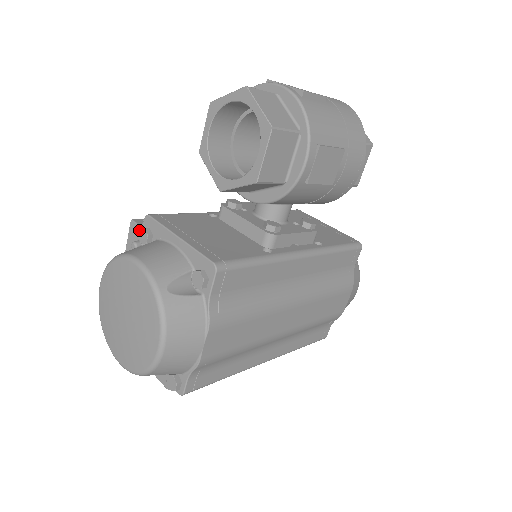
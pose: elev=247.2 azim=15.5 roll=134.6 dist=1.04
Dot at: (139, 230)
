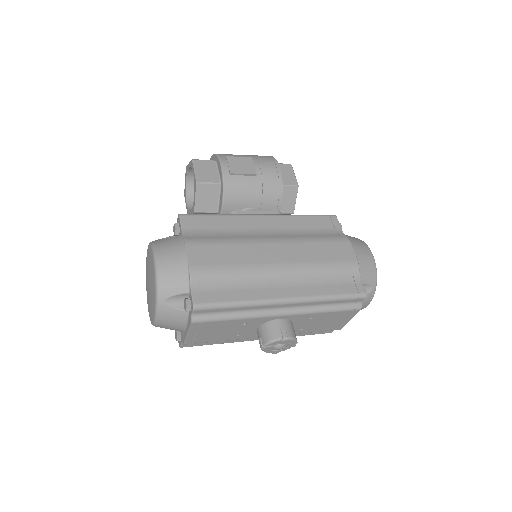
Dot at: occluded
